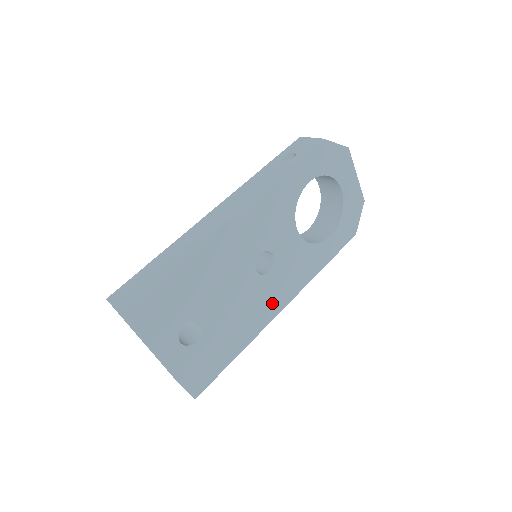
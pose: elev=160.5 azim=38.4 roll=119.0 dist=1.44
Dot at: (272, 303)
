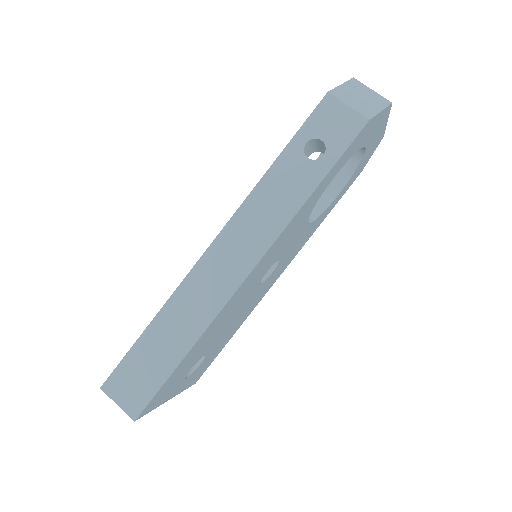
Dot at: (269, 286)
